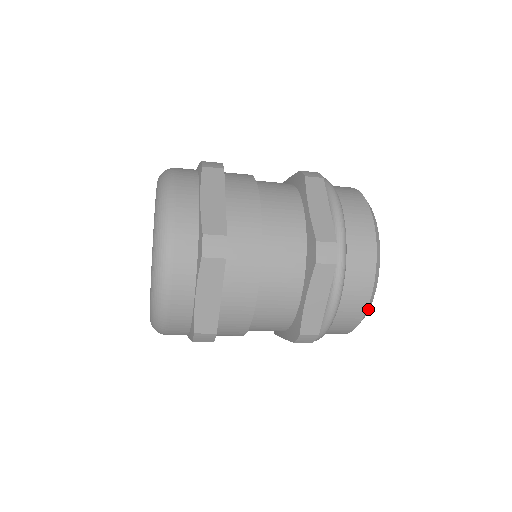
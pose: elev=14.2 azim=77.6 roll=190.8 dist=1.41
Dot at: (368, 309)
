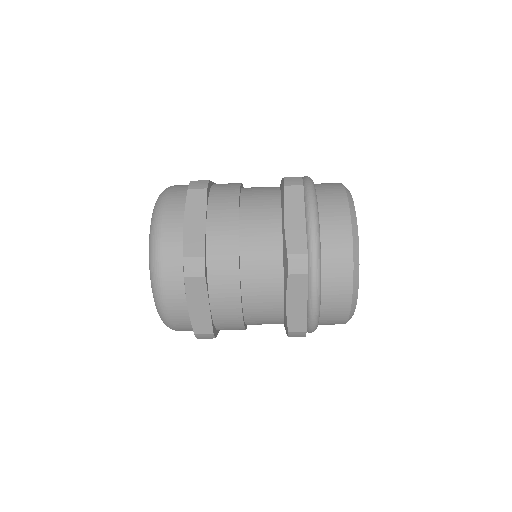
Dot at: (356, 236)
